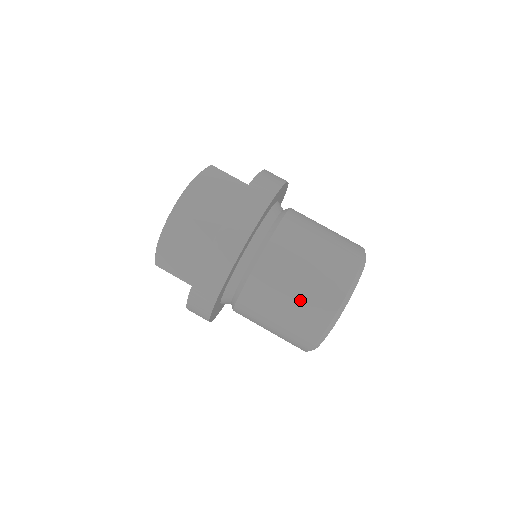
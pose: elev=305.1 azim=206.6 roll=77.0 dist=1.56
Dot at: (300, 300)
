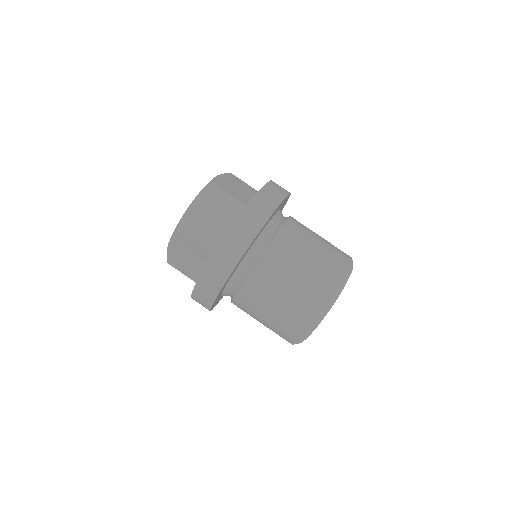
Dot at: (312, 269)
